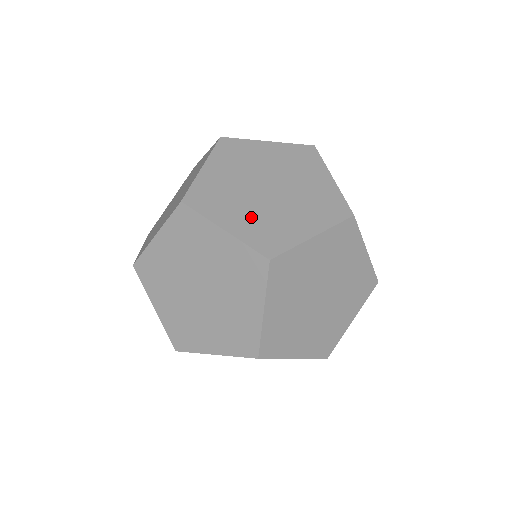
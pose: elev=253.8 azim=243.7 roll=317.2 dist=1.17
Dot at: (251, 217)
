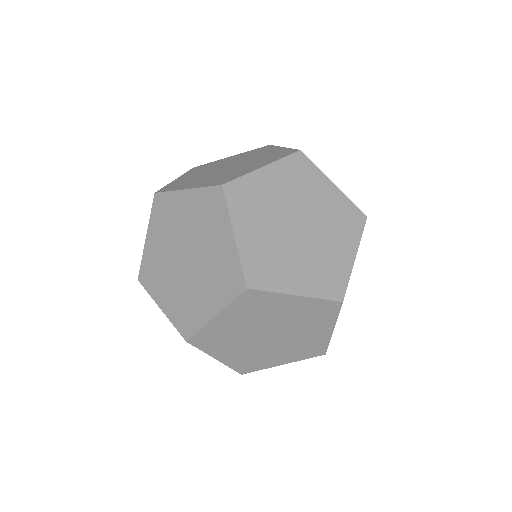
Dot at: (210, 179)
